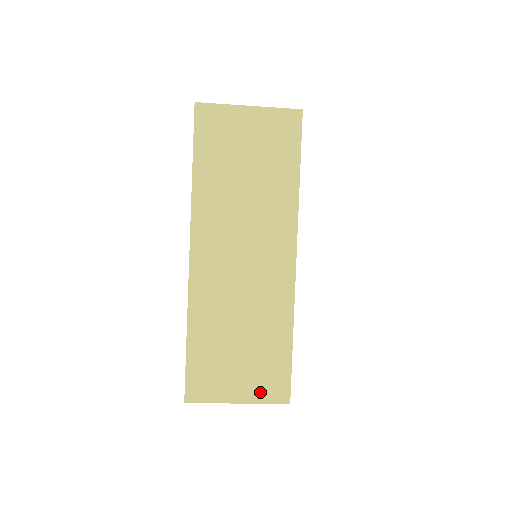
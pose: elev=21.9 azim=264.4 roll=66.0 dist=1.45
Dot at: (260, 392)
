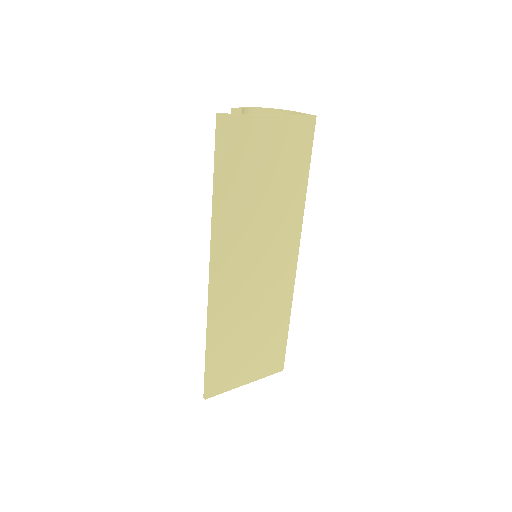
Dot at: (263, 370)
